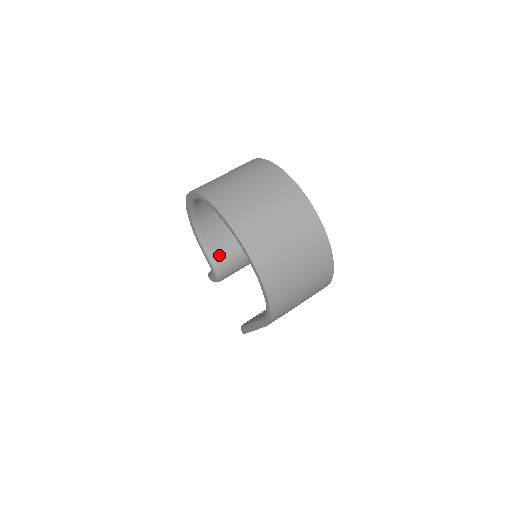
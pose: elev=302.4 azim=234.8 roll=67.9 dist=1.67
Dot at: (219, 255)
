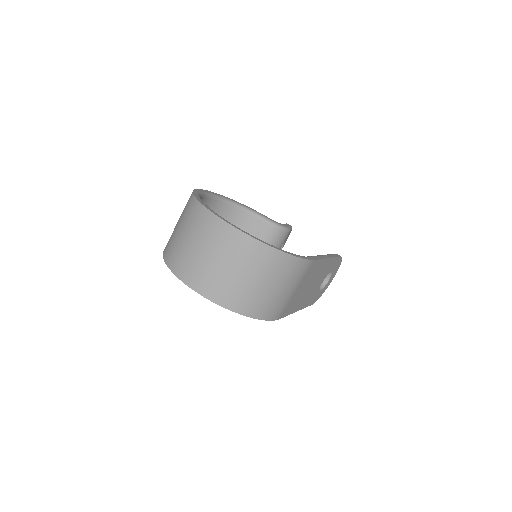
Dot at: occluded
